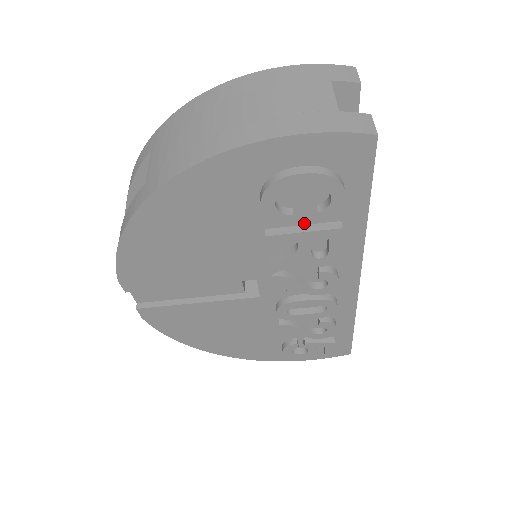
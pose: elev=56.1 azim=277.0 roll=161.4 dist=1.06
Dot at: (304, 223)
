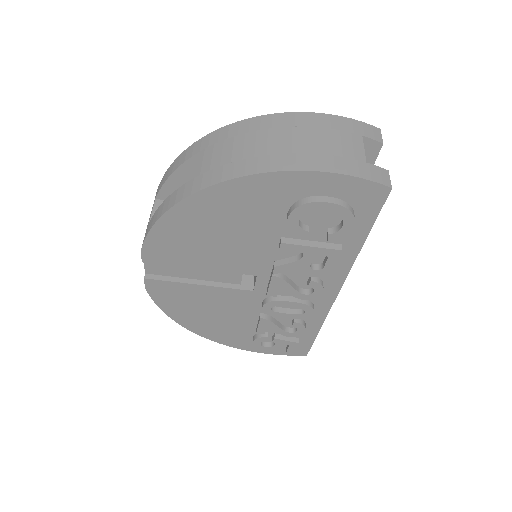
Dot at: (313, 239)
